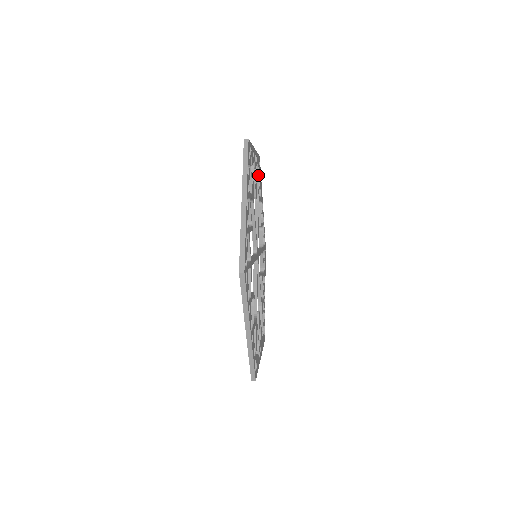
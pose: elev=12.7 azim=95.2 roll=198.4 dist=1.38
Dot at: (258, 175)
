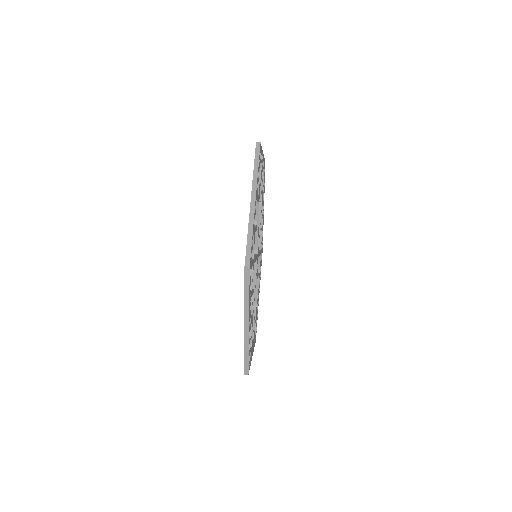
Dot at: occluded
